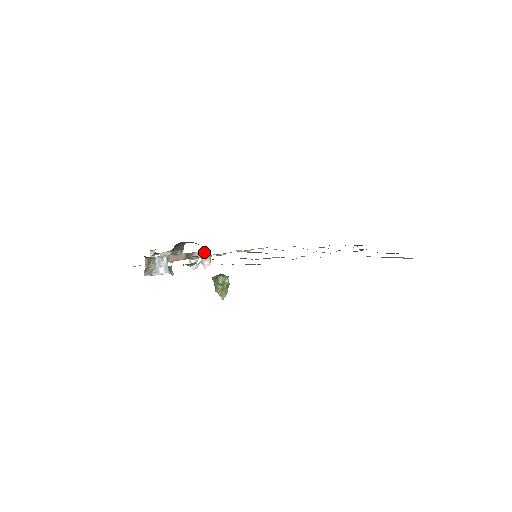
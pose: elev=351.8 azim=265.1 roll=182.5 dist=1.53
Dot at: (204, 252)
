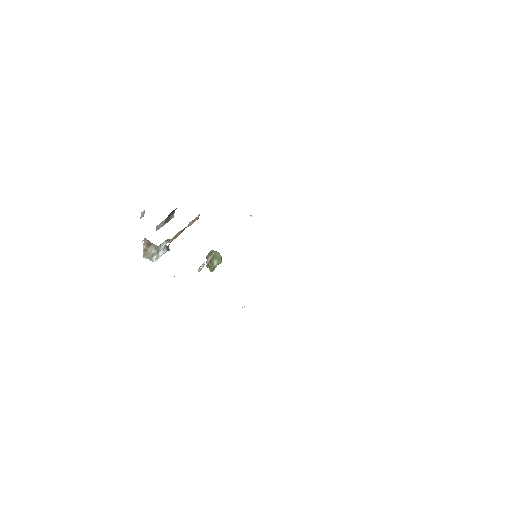
Dot at: (196, 217)
